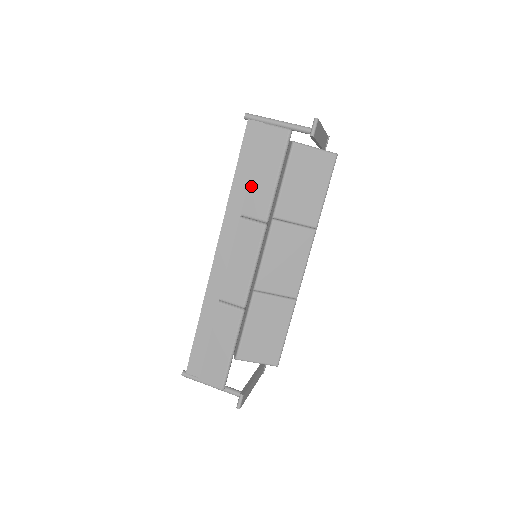
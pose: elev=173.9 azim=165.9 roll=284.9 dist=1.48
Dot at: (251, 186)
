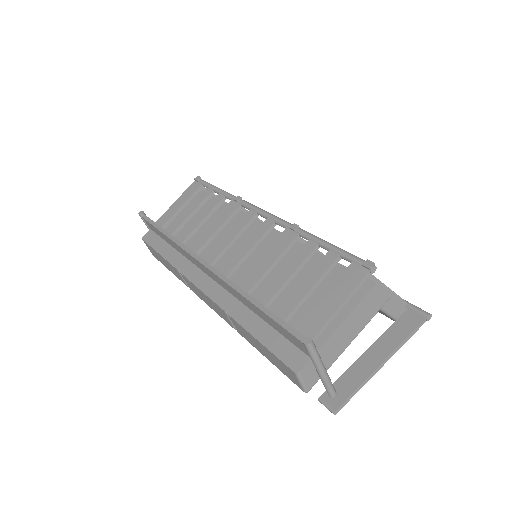
Dot at: (248, 333)
